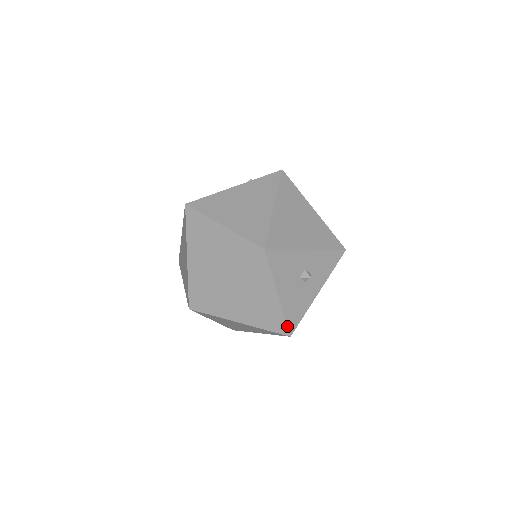
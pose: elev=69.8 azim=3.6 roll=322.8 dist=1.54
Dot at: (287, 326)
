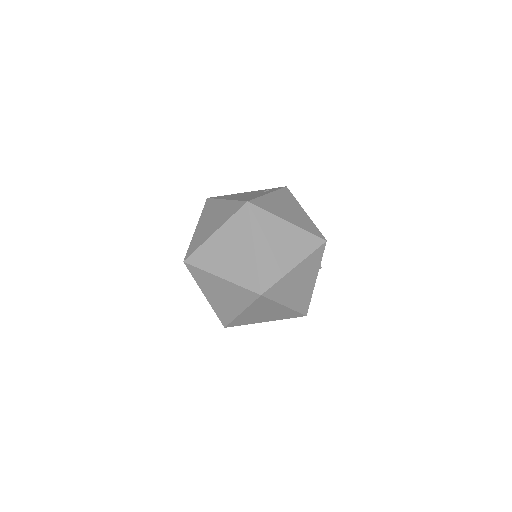
Dot at: occluded
